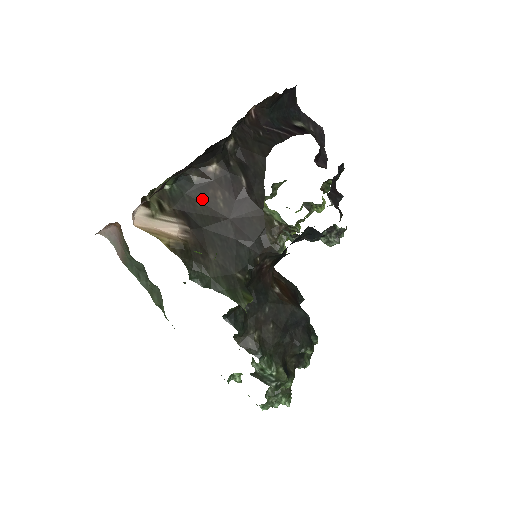
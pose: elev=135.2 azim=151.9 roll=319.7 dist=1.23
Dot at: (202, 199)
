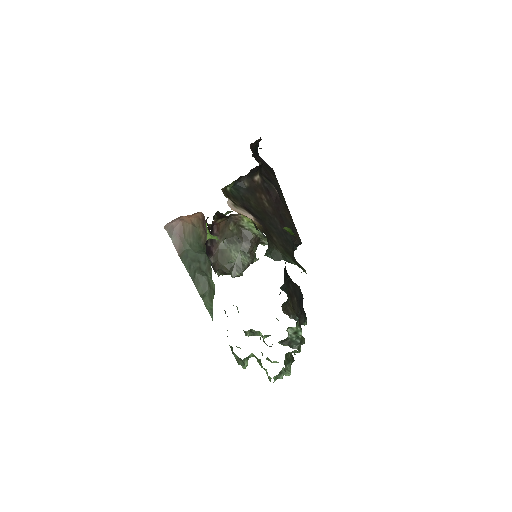
Dot at: (253, 199)
